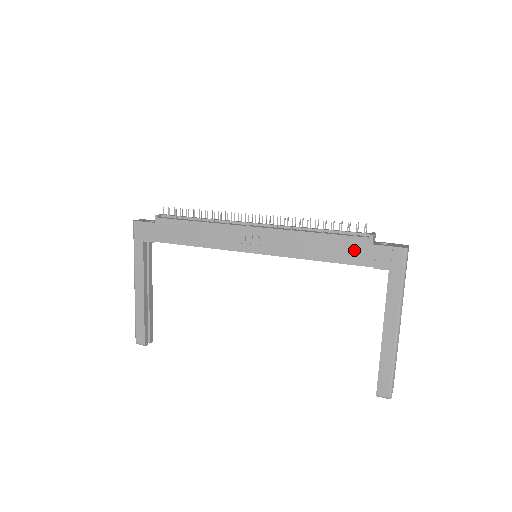
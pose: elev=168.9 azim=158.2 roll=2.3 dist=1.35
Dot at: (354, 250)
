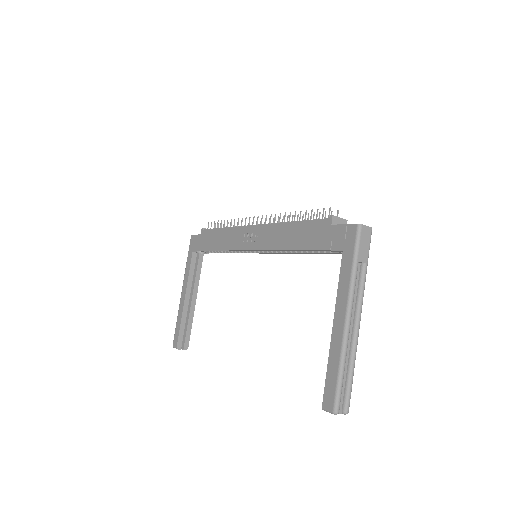
Dot at: (317, 234)
